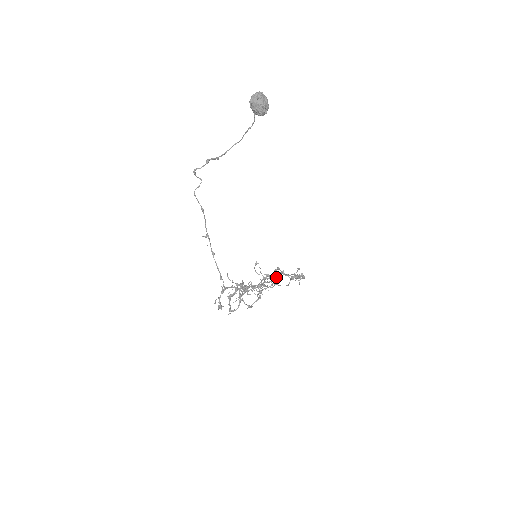
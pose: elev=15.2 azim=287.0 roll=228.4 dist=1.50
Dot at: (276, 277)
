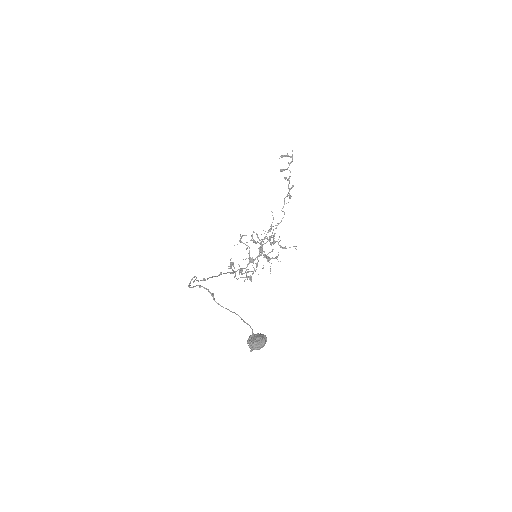
Dot at: (274, 243)
